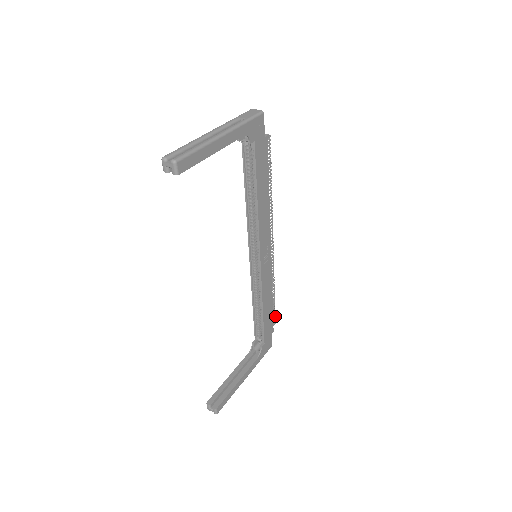
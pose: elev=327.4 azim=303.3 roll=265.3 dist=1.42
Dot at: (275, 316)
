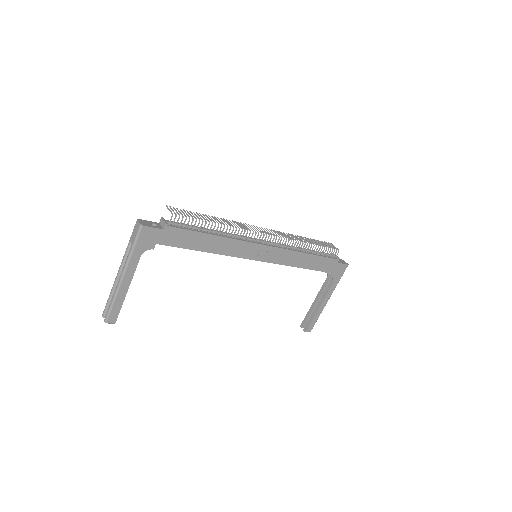
Dot at: occluded
